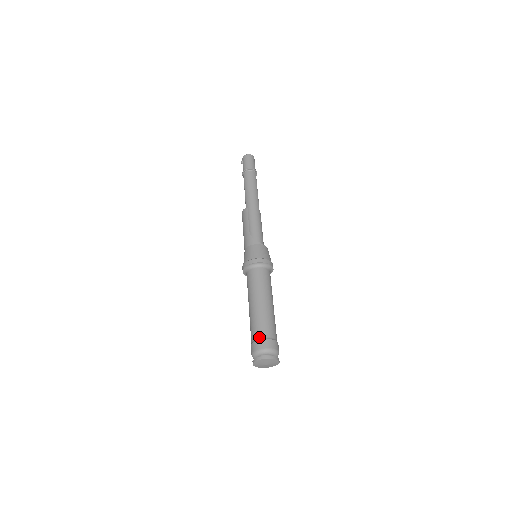
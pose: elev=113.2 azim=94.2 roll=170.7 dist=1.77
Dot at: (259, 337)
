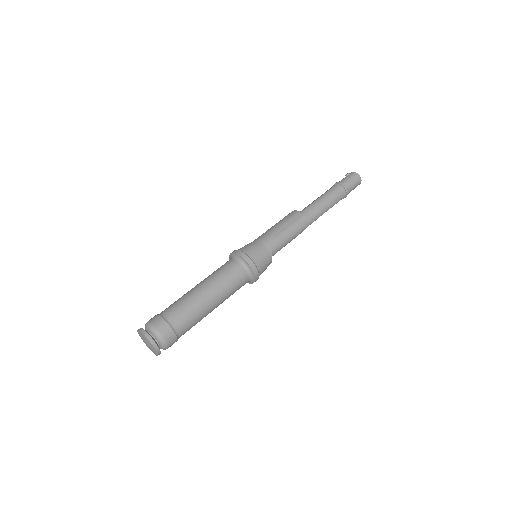
Dot at: (169, 319)
